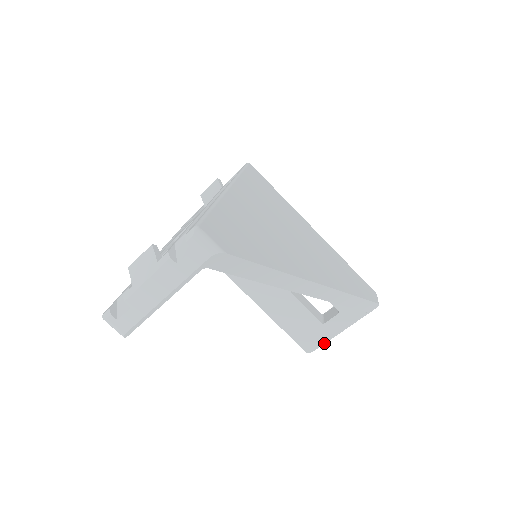
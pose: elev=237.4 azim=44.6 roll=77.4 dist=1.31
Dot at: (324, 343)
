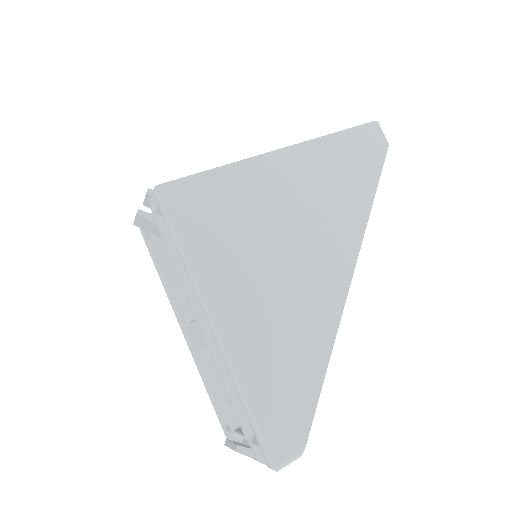
Dot at: occluded
